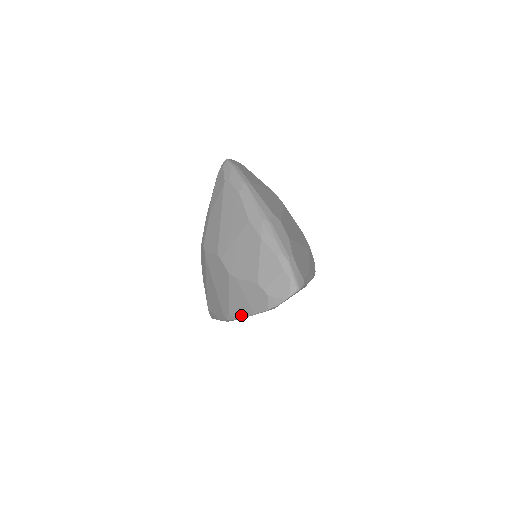
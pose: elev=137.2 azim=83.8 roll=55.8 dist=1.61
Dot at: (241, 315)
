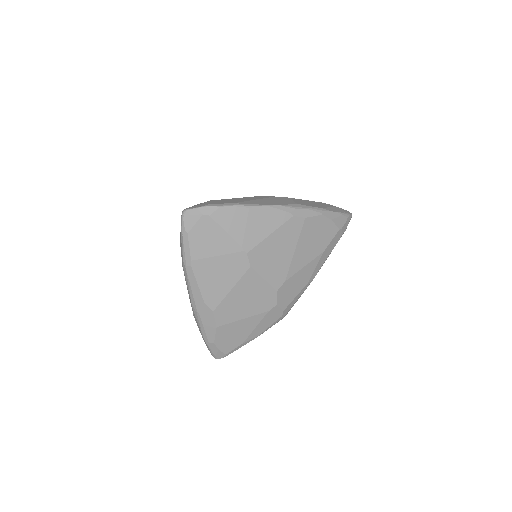
Dot at: occluded
